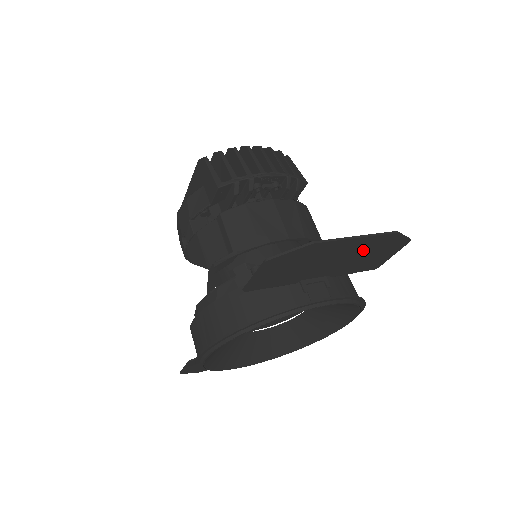
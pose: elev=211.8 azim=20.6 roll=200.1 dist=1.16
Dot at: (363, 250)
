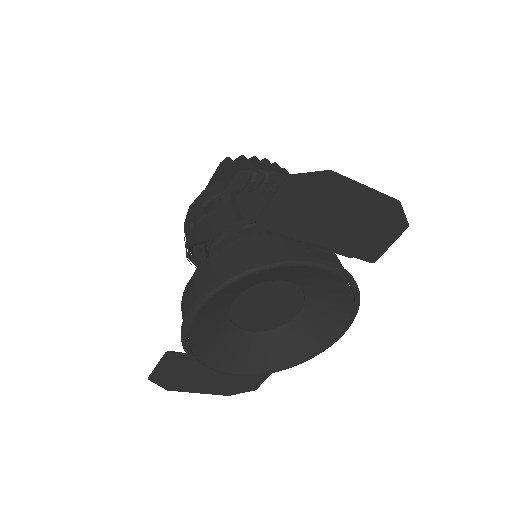
Dot at: (368, 215)
